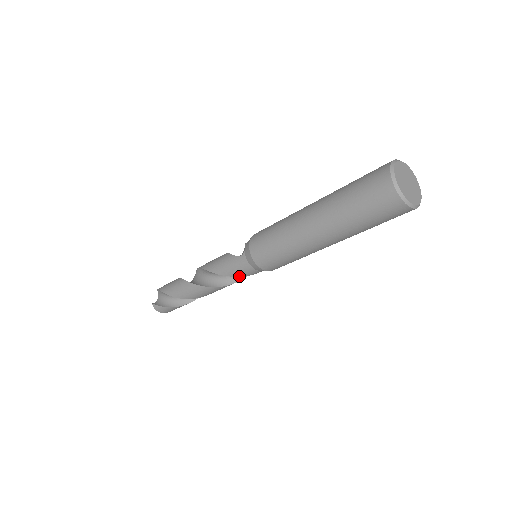
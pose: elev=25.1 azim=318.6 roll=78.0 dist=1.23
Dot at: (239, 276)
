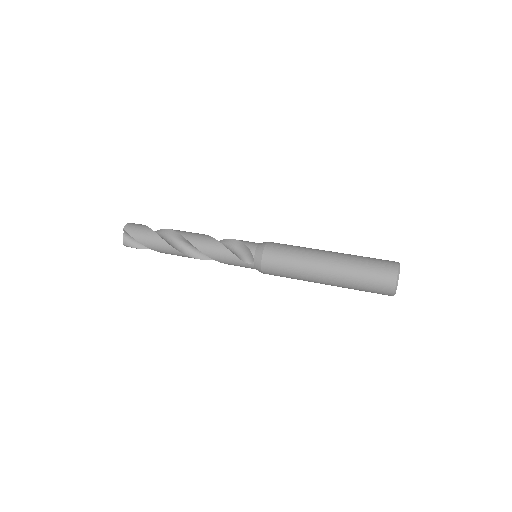
Dot at: occluded
